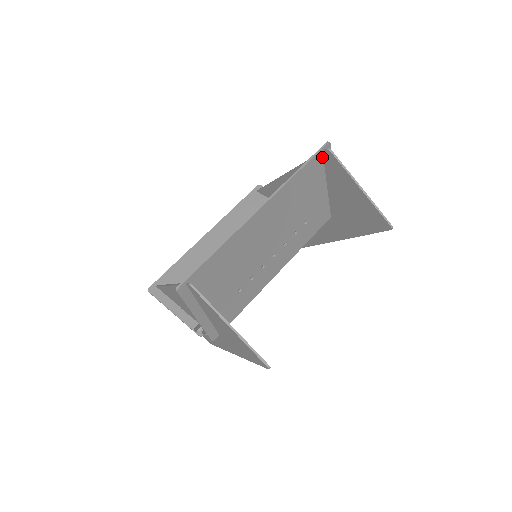
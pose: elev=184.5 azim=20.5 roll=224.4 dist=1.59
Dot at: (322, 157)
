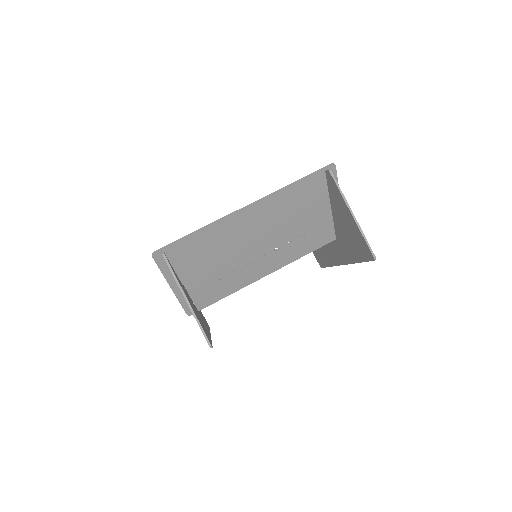
Dot at: (325, 176)
